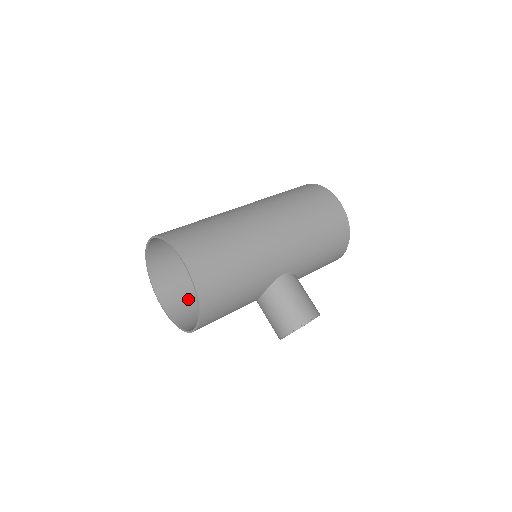
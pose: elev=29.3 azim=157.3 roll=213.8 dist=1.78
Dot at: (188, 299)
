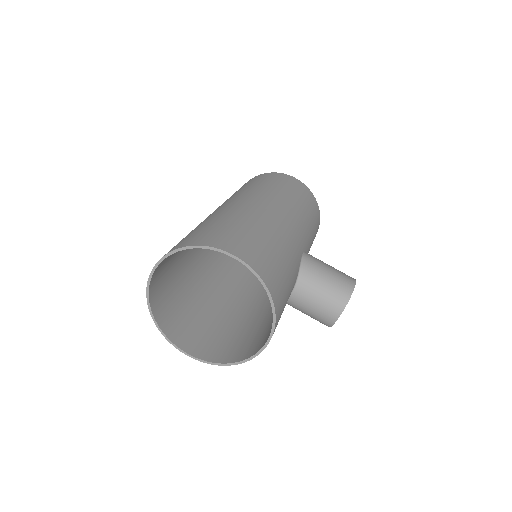
Dot at: (211, 337)
